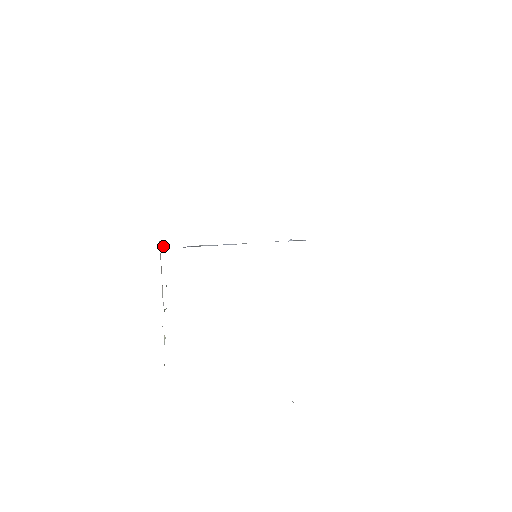
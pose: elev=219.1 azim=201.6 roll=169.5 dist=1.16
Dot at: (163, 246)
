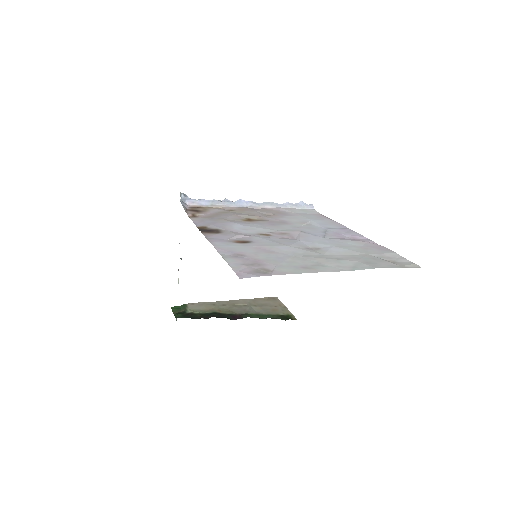
Dot at: (183, 196)
